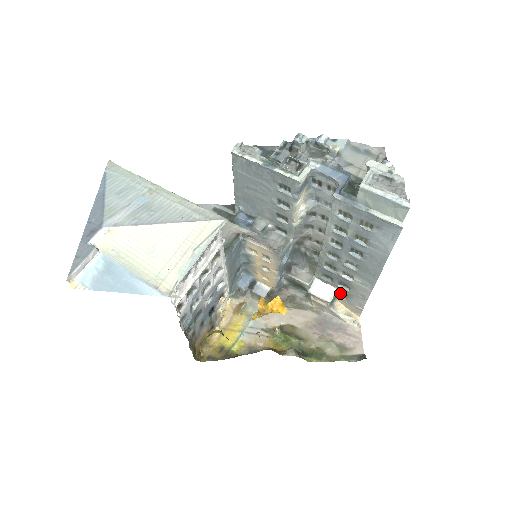
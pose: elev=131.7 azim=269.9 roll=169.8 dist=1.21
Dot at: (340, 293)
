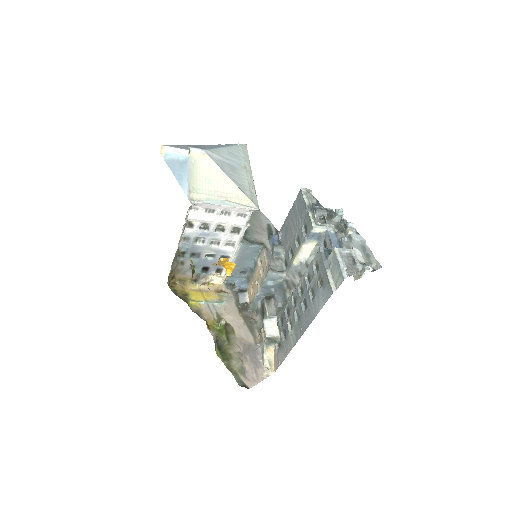
Dot at: (279, 341)
